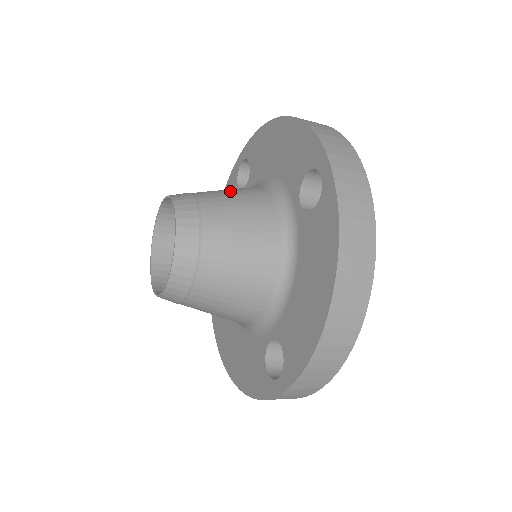
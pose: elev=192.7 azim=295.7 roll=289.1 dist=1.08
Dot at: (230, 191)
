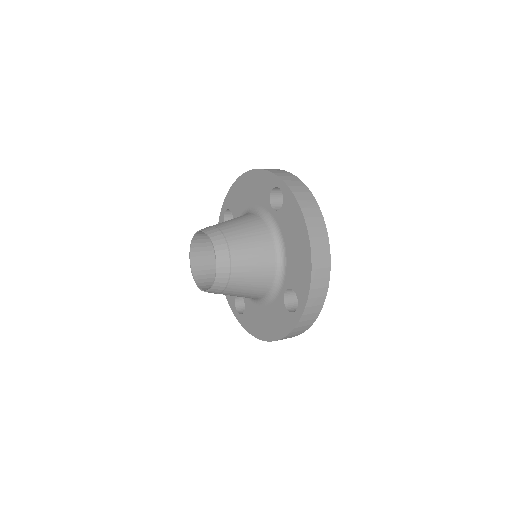
Dot at: (254, 257)
